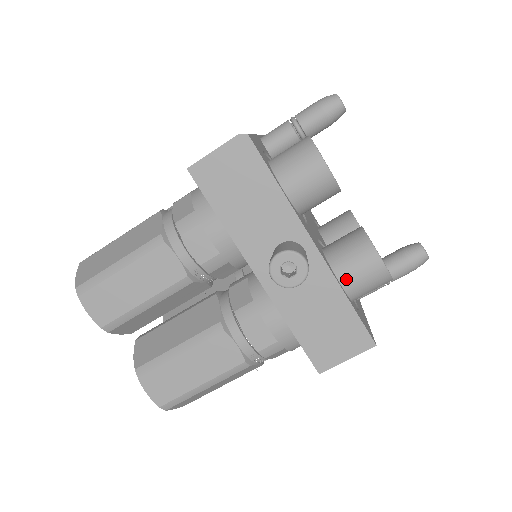
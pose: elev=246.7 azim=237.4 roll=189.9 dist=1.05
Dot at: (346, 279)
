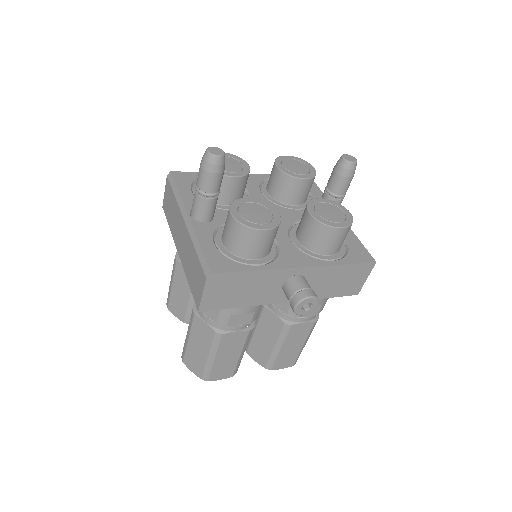
Dot at: (330, 251)
